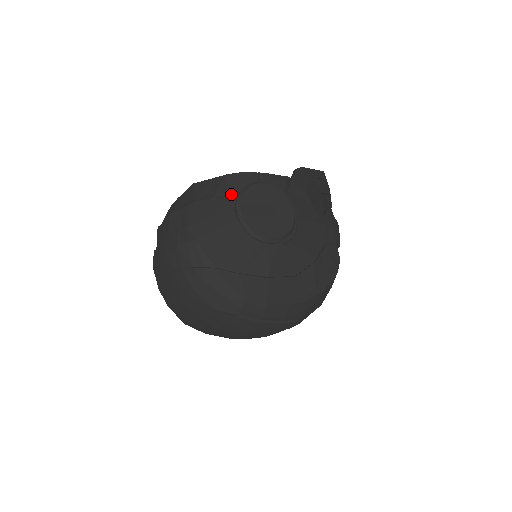
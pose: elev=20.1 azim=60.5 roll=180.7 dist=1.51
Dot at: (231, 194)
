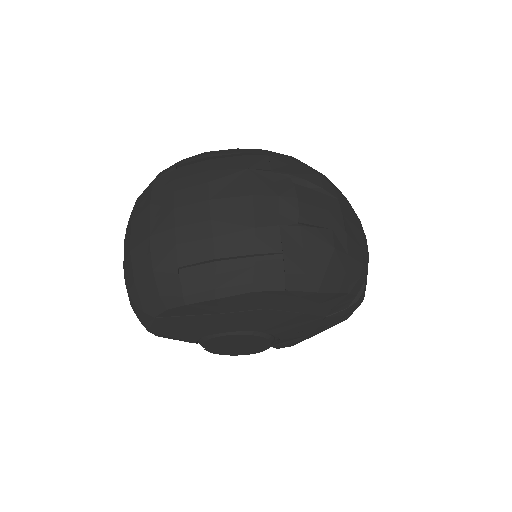
Dot at: occluded
